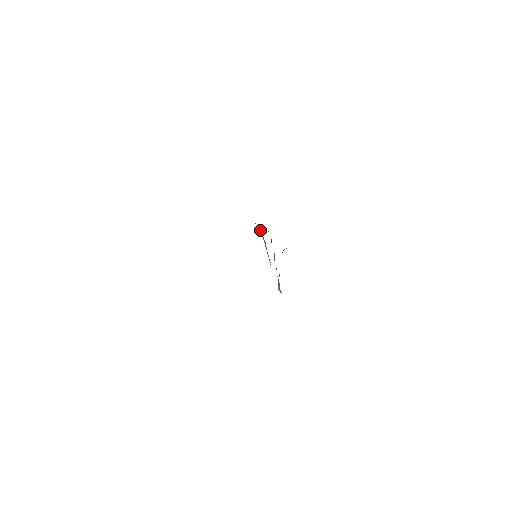
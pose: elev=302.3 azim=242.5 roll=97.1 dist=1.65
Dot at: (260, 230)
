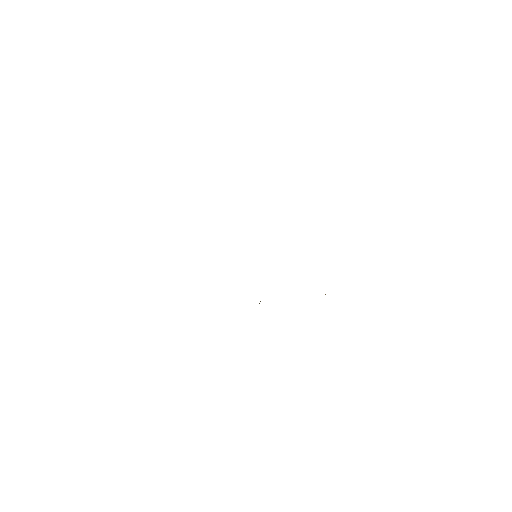
Dot at: occluded
